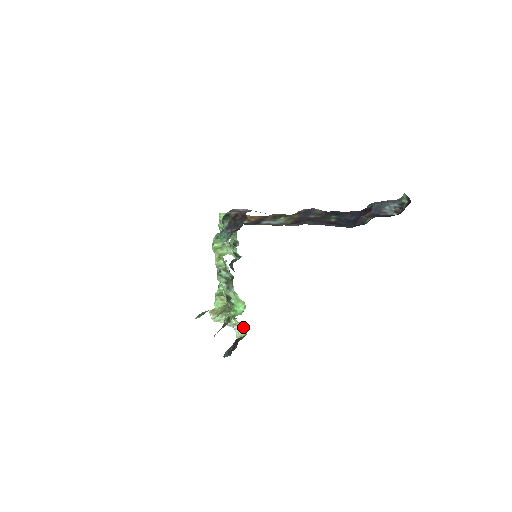
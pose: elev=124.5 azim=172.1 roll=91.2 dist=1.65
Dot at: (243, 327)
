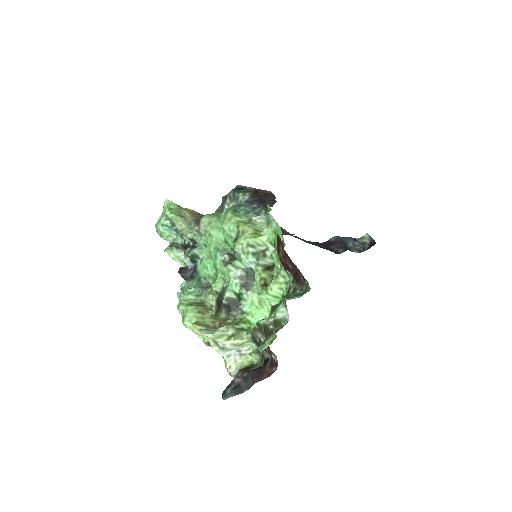
Dot at: (244, 352)
